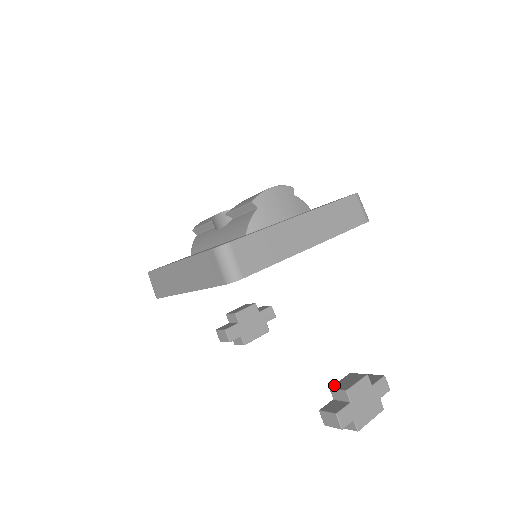
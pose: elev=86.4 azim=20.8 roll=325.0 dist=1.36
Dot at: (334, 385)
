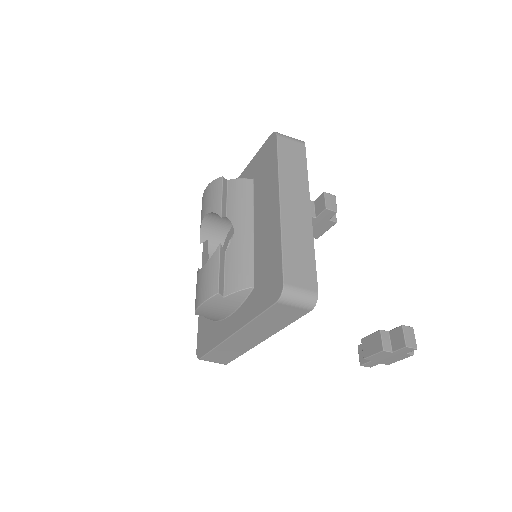
Dot at: (364, 339)
